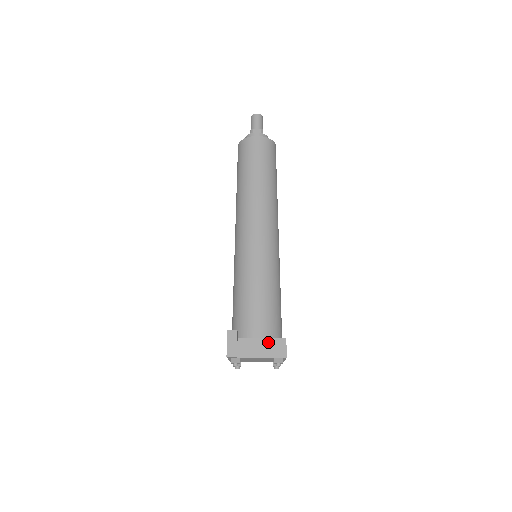
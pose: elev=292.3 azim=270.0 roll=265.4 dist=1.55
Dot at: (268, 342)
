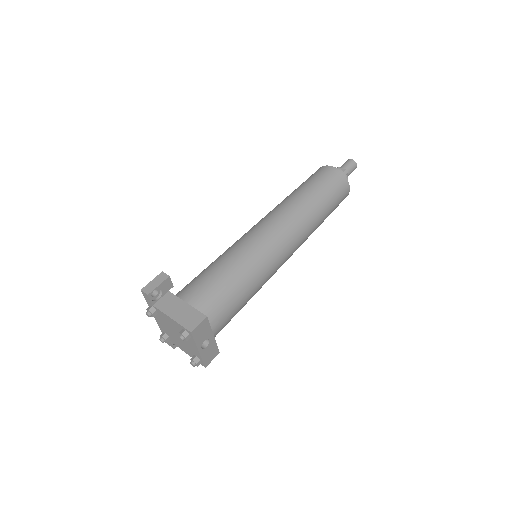
Dot at: (189, 309)
